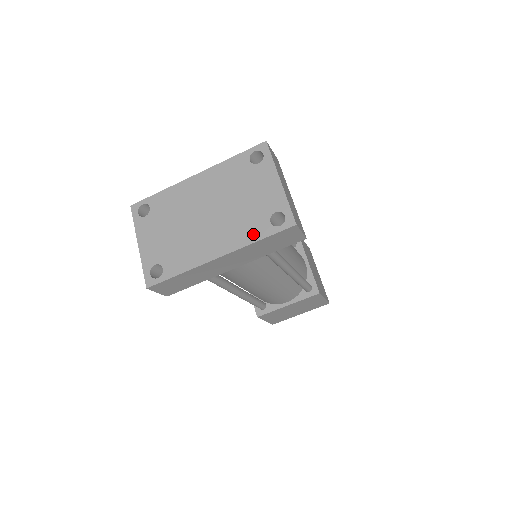
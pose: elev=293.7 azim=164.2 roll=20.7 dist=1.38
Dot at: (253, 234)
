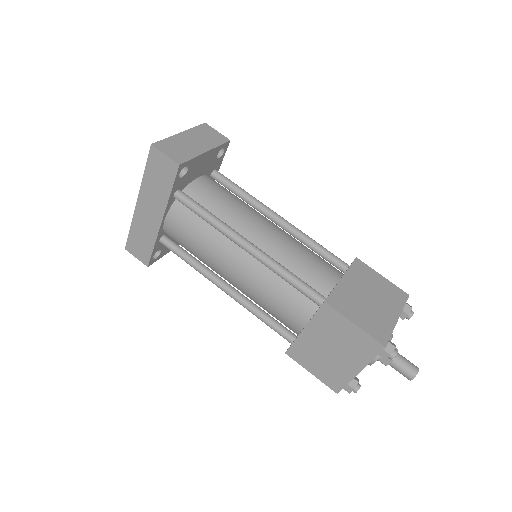
Dot at: occluded
